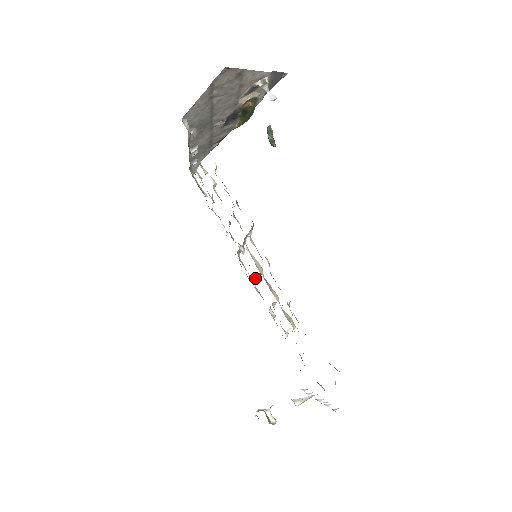
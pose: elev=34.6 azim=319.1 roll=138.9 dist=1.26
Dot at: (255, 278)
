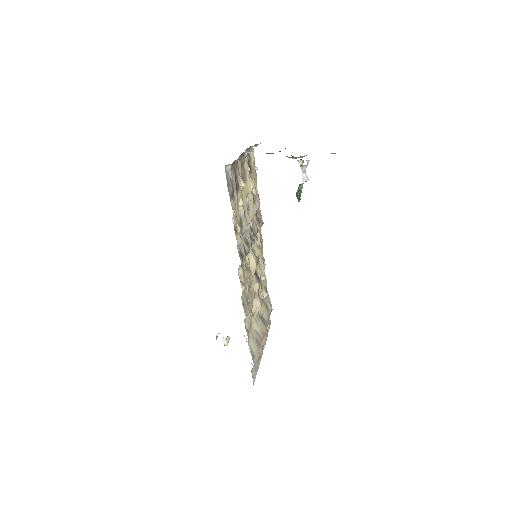
Dot at: (260, 253)
